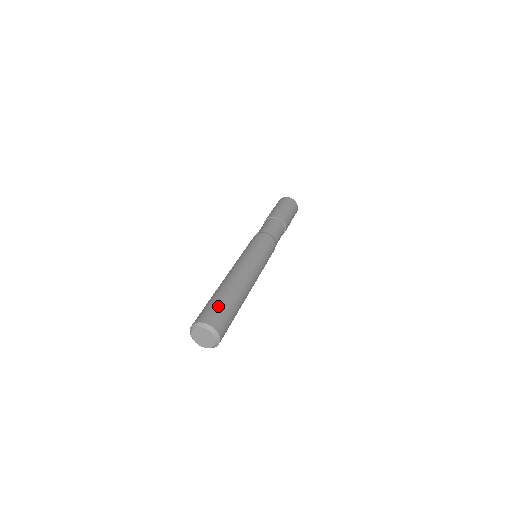
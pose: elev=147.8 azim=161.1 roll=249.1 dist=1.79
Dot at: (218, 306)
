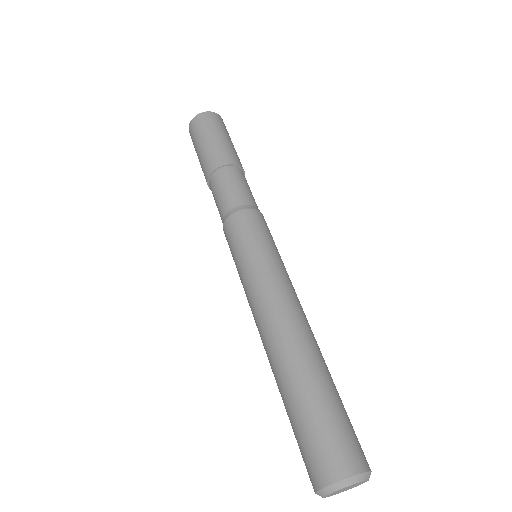
Dot at: (348, 418)
